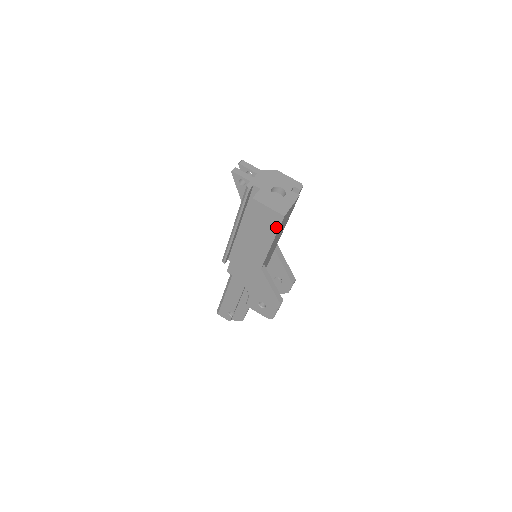
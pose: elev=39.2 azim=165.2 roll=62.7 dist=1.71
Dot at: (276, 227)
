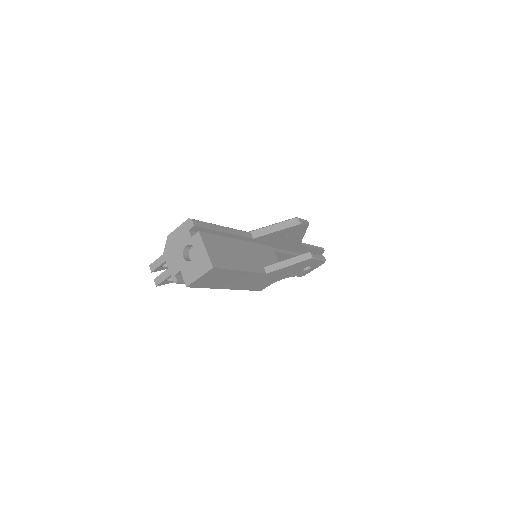
Dot at: (223, 271)
